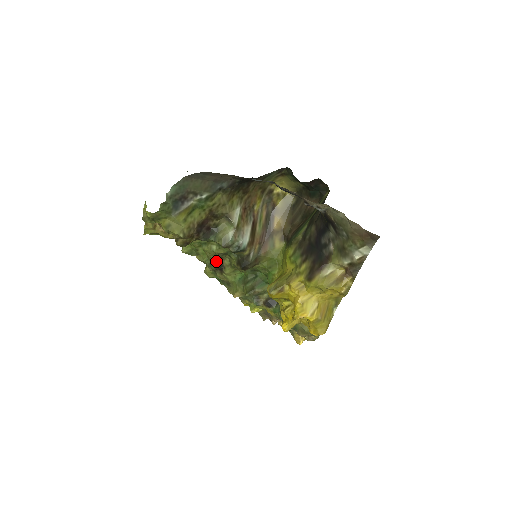
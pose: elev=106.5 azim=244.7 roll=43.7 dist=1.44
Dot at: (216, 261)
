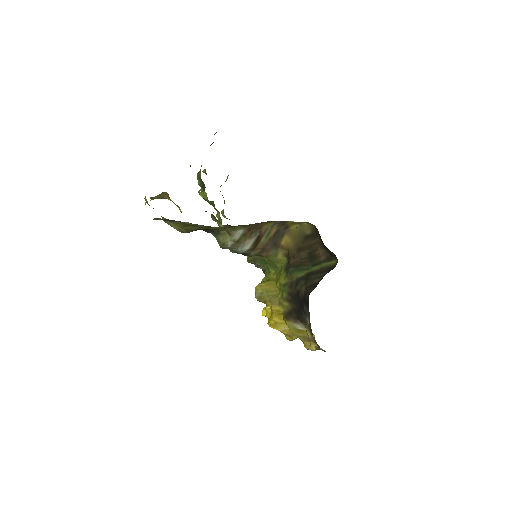
Dot at: (227, 224)
